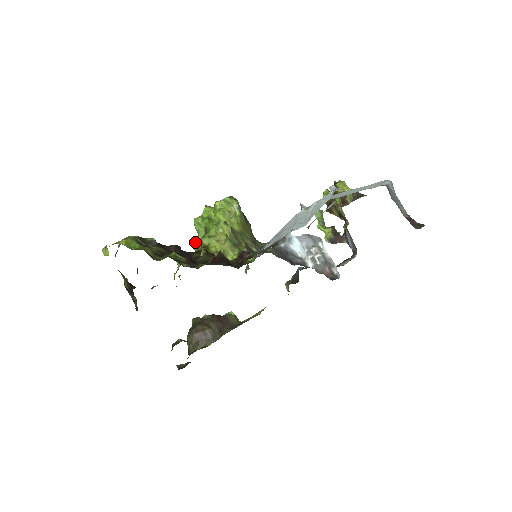
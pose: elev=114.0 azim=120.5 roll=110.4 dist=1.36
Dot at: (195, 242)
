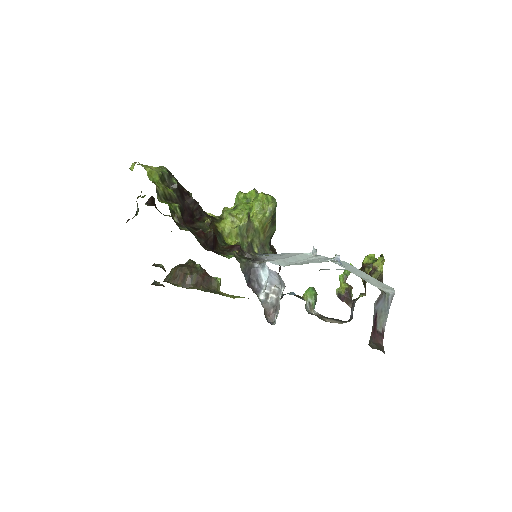
Dot at: (226, 208)
